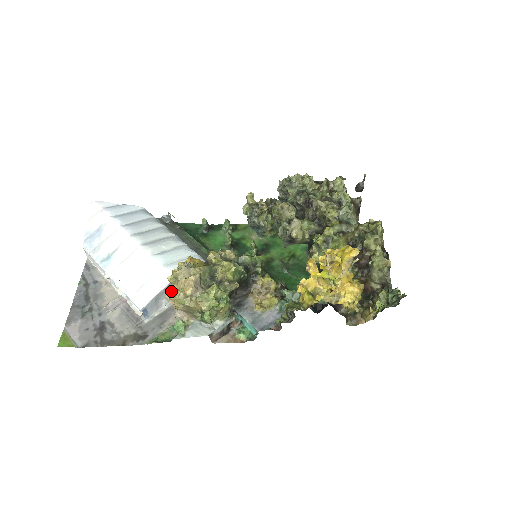
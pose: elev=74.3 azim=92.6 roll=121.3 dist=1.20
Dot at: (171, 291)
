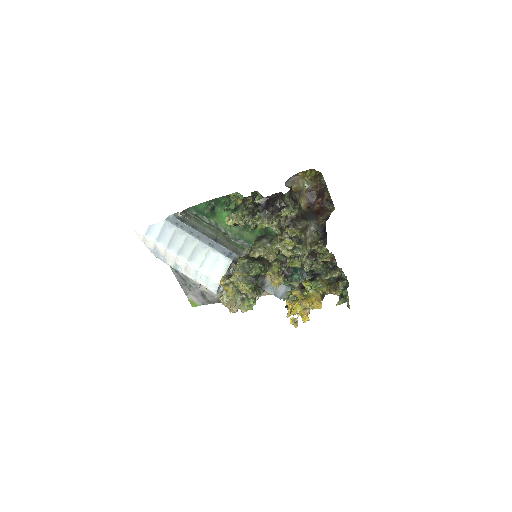
Dot at: occluded
